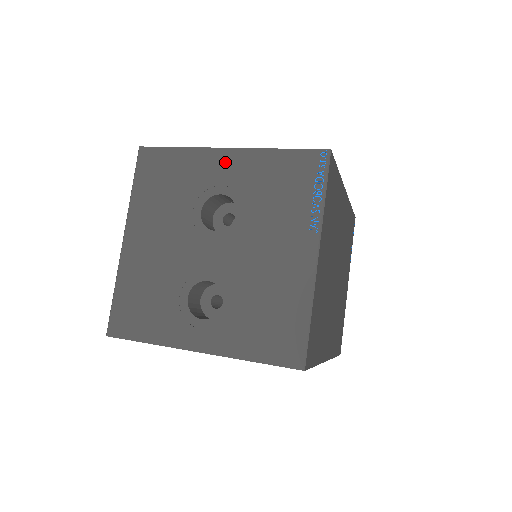
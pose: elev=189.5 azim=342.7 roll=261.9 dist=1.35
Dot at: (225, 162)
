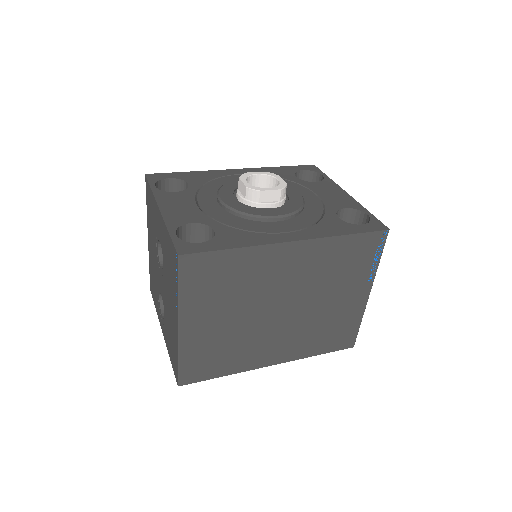
Dot at: (159, 219)
